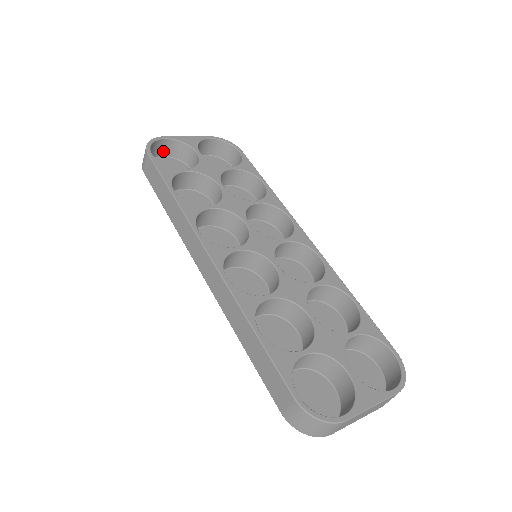
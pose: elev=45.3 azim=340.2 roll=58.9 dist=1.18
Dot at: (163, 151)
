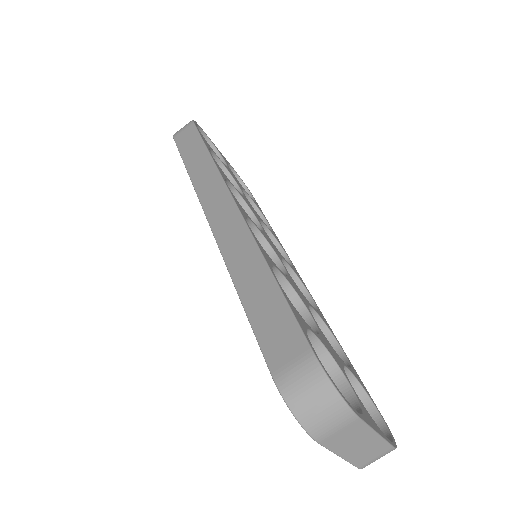
Dot at: occluded
